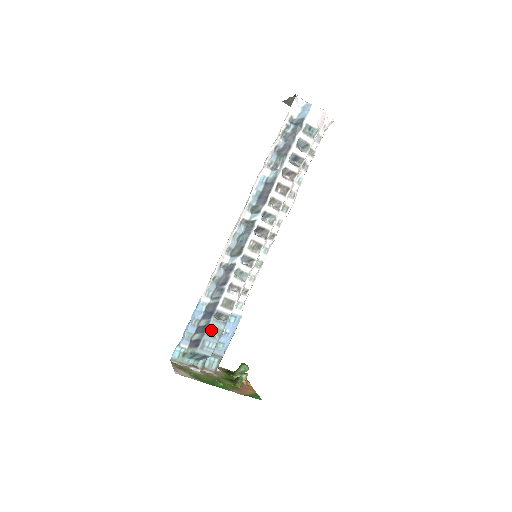
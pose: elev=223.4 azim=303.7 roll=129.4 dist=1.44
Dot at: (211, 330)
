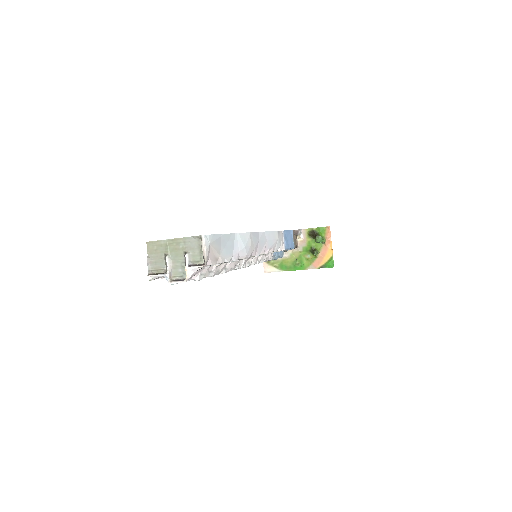
Dot at: occluded
